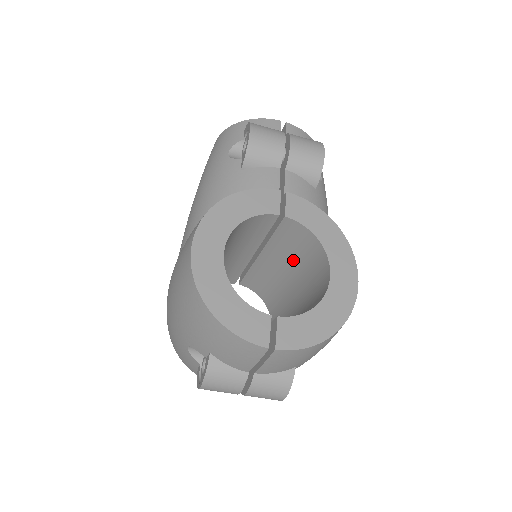
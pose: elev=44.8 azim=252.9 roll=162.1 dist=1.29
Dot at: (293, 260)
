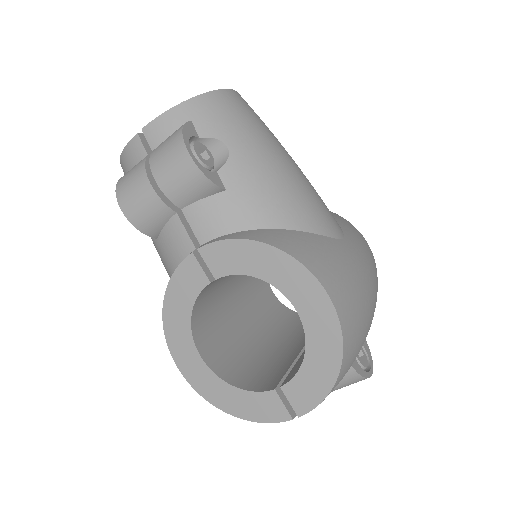
Dot at: occluded
